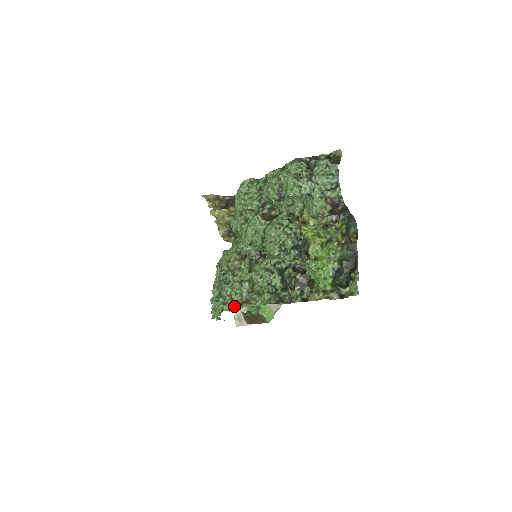
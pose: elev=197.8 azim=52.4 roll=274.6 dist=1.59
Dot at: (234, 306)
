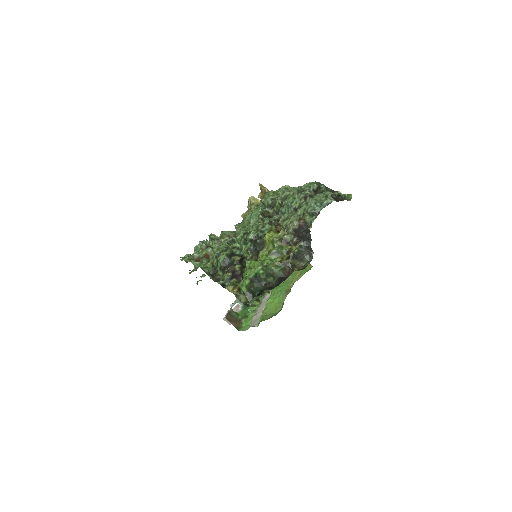
Dot at: occluded
